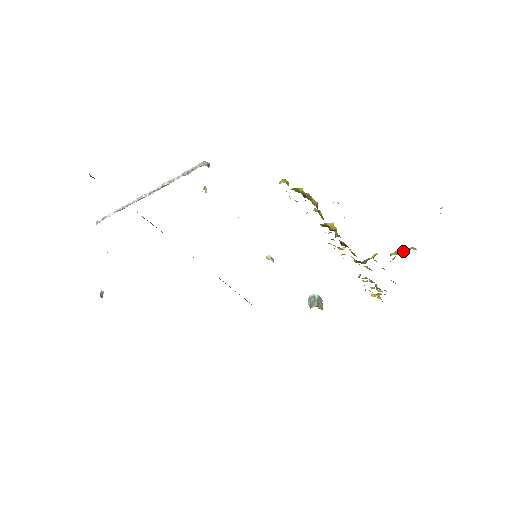
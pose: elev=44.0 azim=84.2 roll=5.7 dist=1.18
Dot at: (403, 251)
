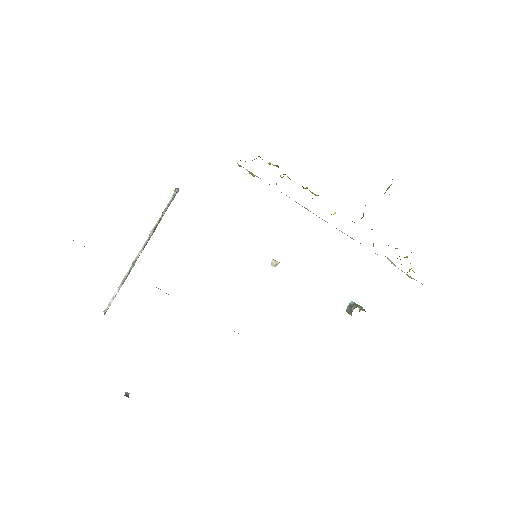
Dot at: (388, 187)
